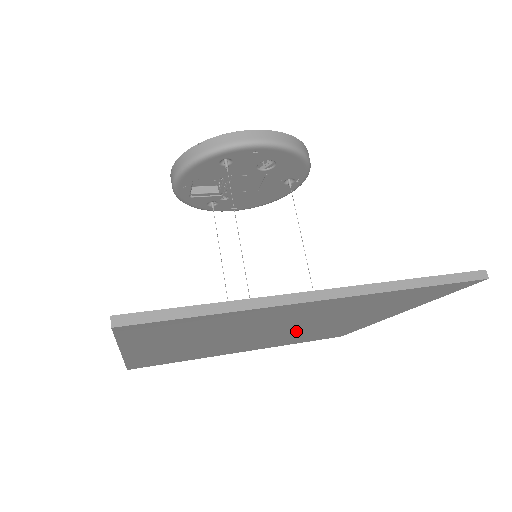
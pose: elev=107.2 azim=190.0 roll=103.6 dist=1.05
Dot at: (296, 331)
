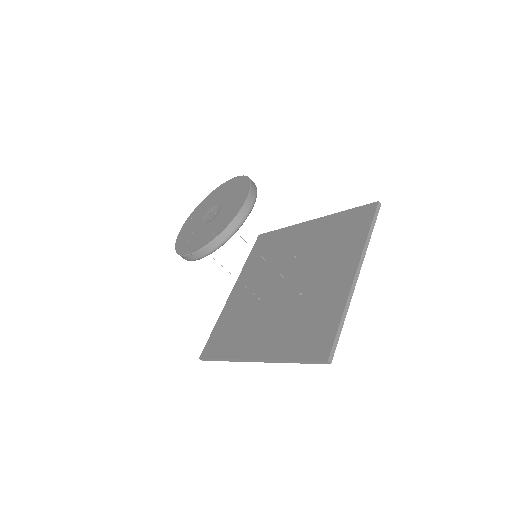
Dot at: occluded
